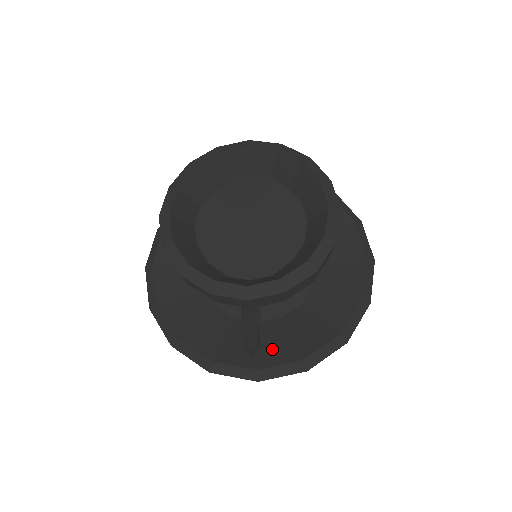
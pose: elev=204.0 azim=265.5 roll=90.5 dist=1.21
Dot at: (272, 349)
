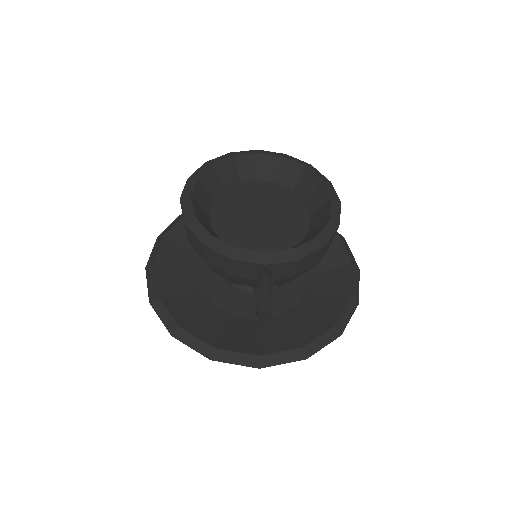
Dot at: (272, 339)
